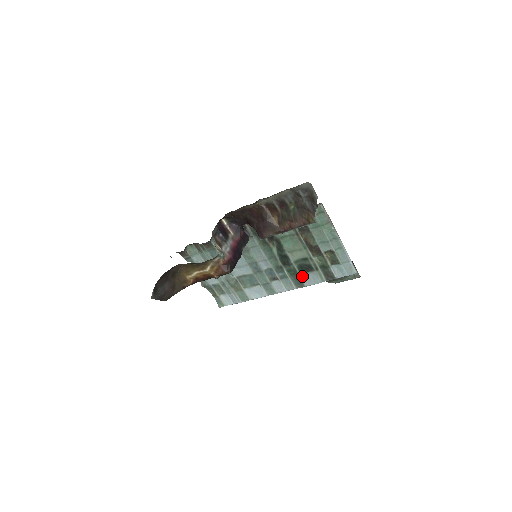
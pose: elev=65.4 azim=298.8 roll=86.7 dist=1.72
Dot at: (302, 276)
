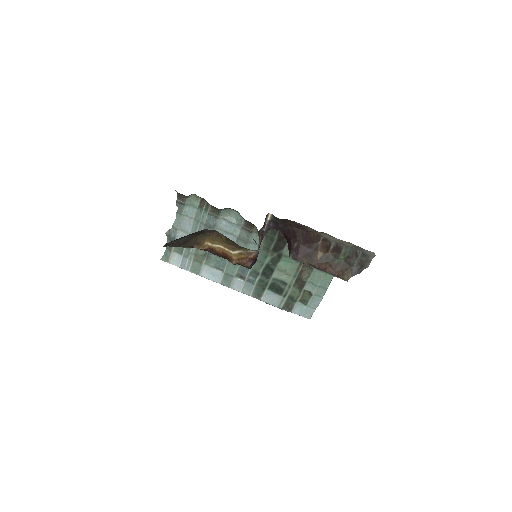
Dot at: (267, 291)
